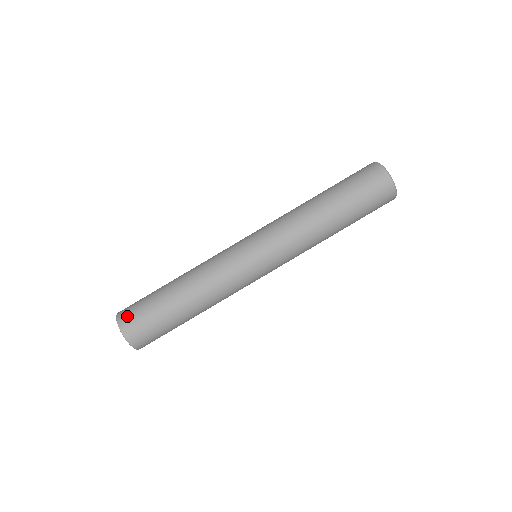
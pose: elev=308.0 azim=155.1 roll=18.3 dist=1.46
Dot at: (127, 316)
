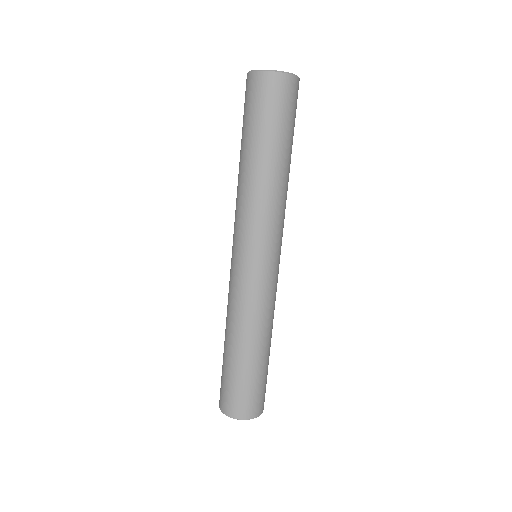
Dot at: (237, 408)
